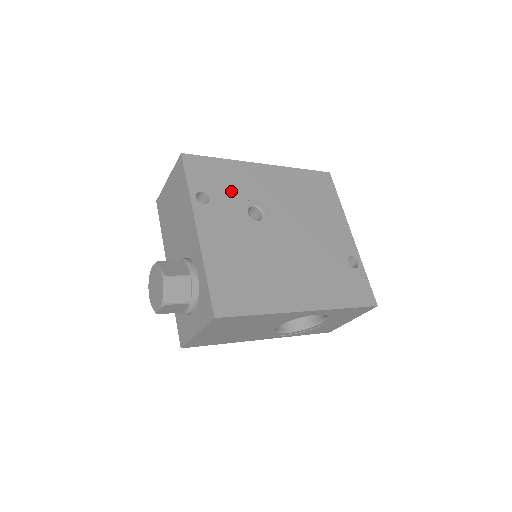
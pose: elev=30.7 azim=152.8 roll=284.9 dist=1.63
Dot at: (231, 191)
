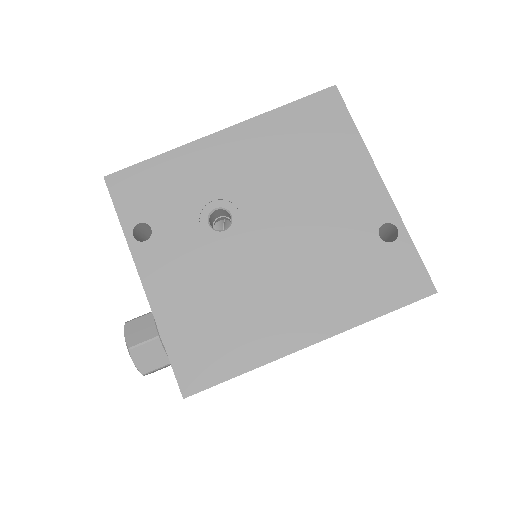
Dot at: (179, 202)
